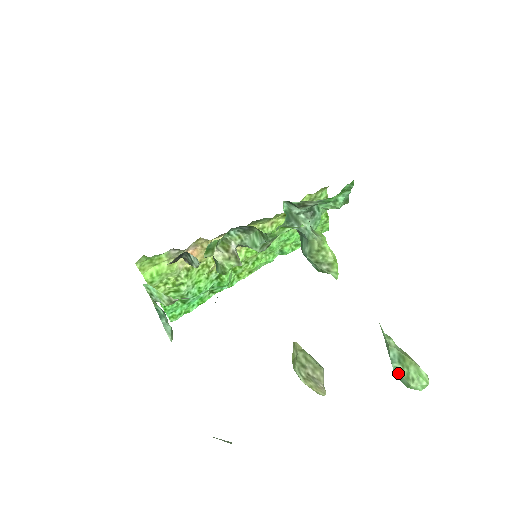
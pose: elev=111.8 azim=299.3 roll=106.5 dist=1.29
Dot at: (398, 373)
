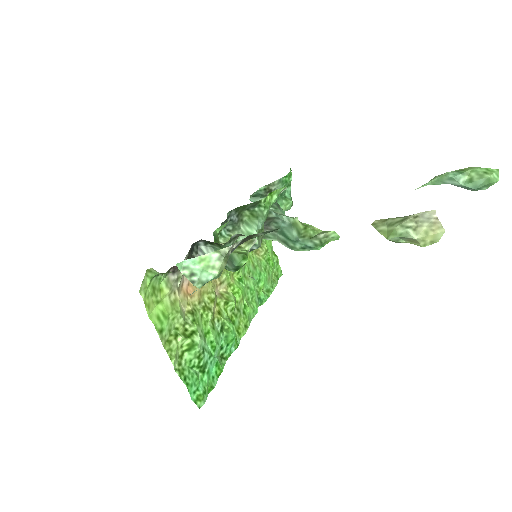
Dot at: (471, 183)
